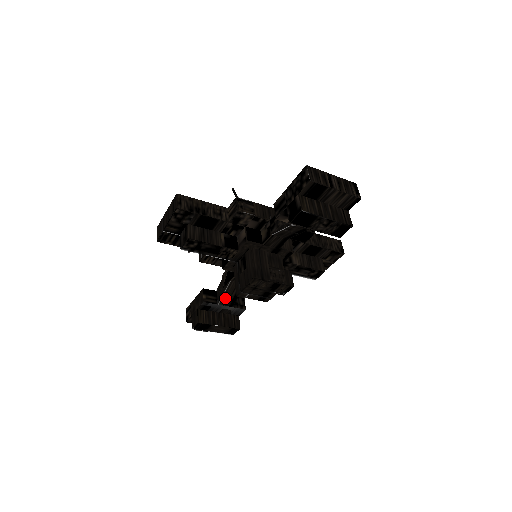
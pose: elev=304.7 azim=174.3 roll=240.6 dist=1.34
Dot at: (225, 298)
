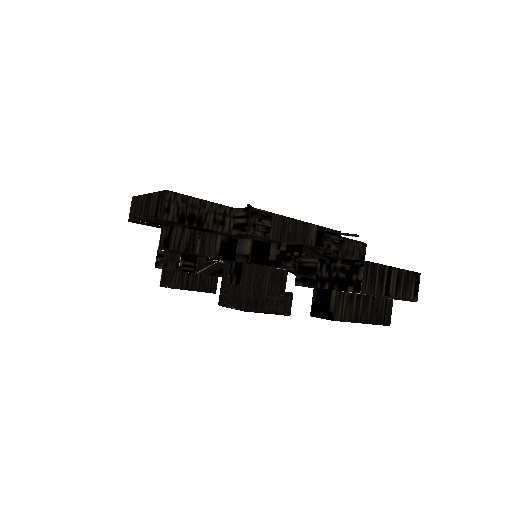
Dot at: (206, 270)
